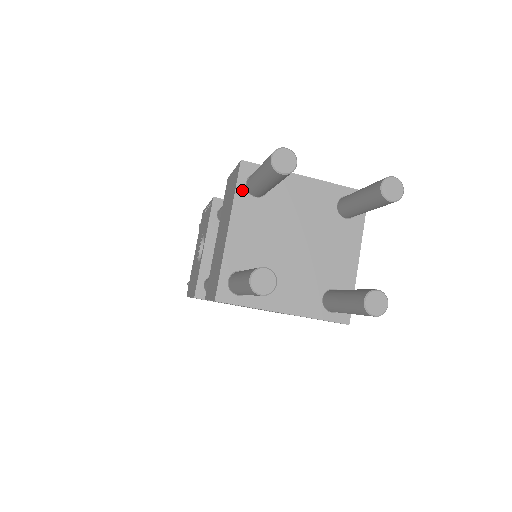
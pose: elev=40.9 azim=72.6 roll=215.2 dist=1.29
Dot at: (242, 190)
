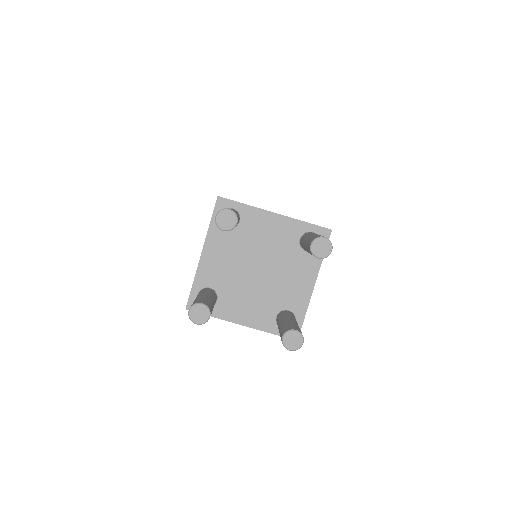
Dot at: occluded
